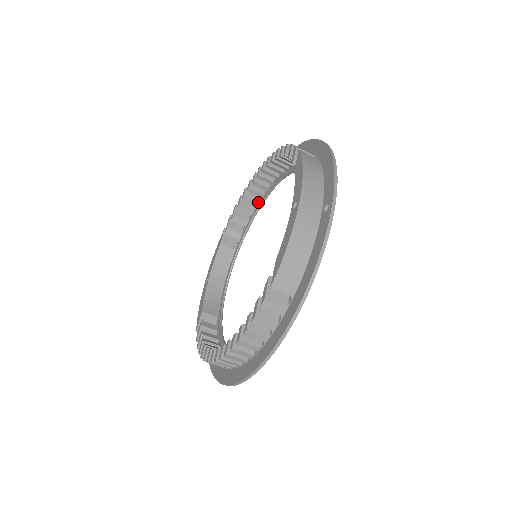
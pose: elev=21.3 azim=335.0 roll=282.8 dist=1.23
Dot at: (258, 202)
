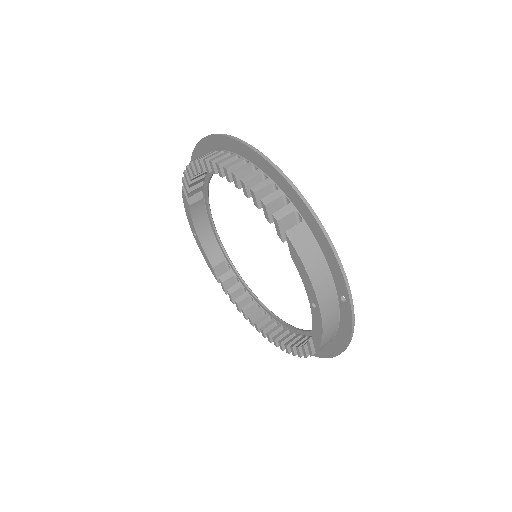
Dot at: occluded
